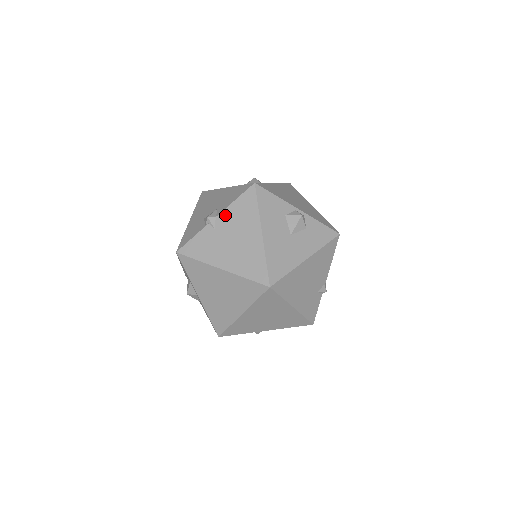
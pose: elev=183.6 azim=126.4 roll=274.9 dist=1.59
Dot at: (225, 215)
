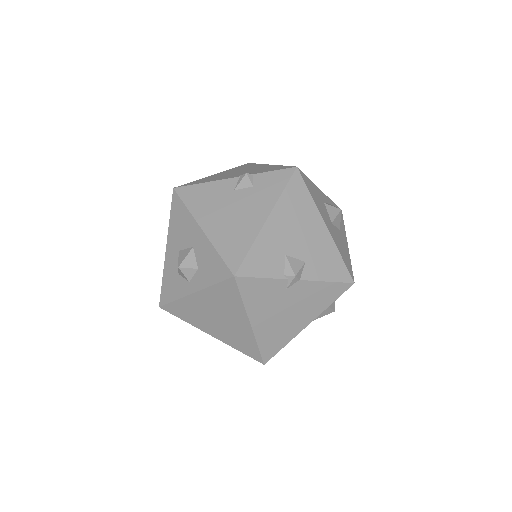
Dot at: (307, 286)
